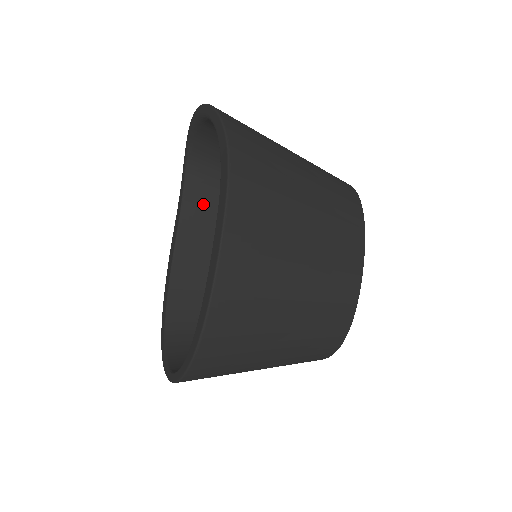
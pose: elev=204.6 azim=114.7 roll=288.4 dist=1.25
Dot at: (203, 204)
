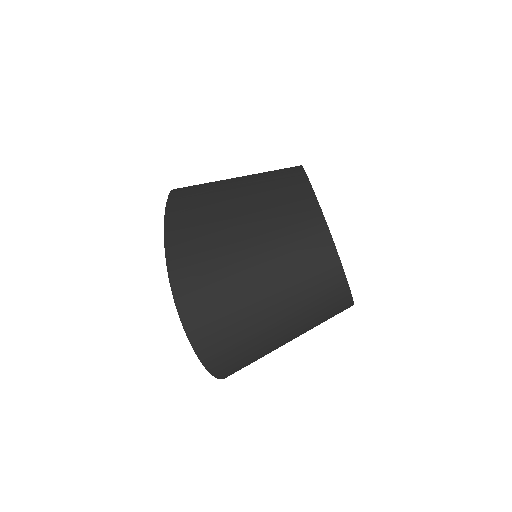
Dot at: occluded
